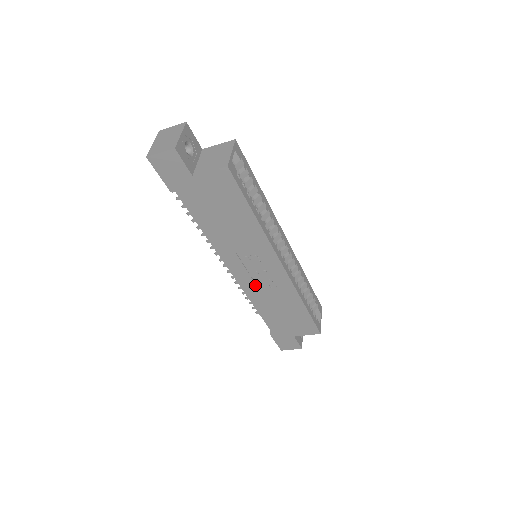
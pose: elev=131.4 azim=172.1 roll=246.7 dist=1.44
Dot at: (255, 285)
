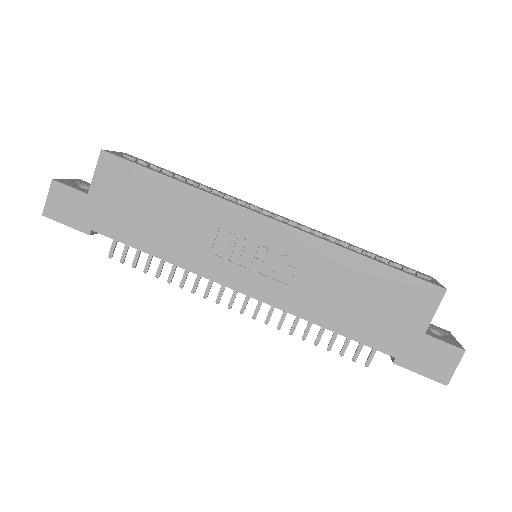
Dot at: (278, 283)
